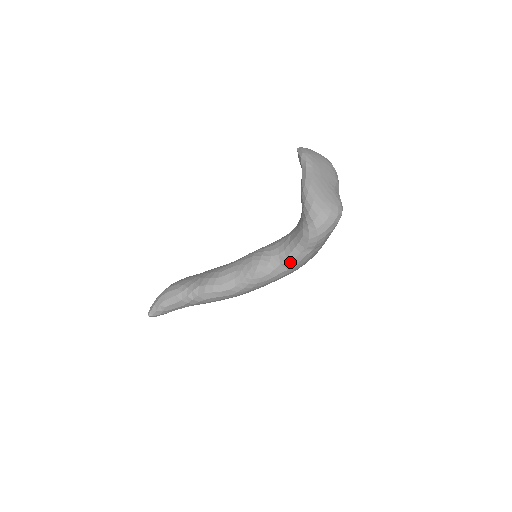
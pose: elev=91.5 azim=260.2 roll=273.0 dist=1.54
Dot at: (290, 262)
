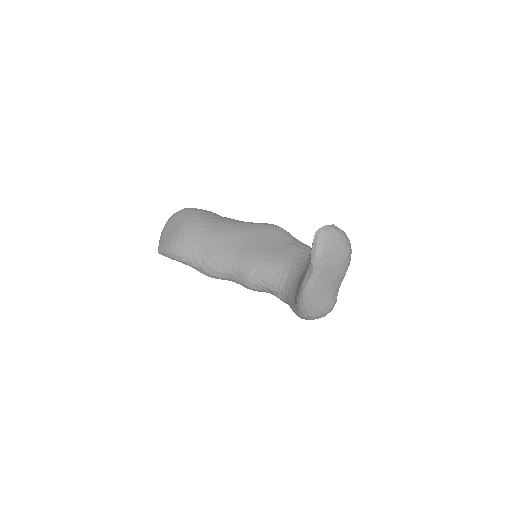
Dot at: occluded
